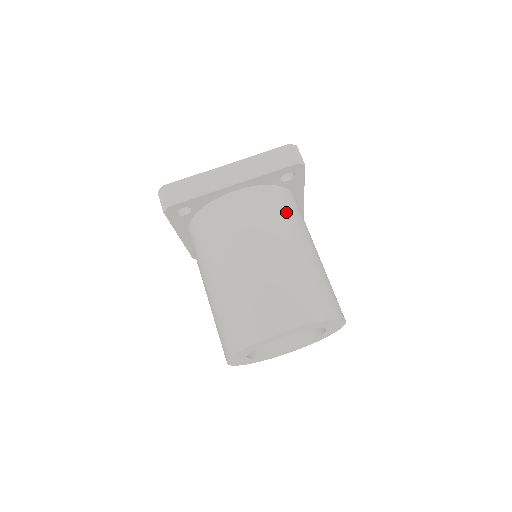
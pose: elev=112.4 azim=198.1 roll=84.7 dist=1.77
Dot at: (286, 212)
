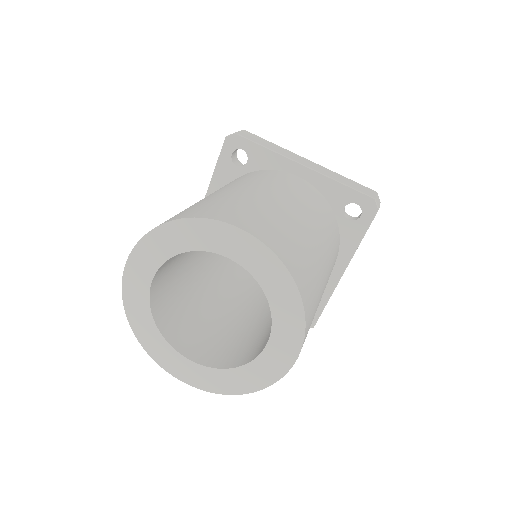
Dot at: (328, 224)
